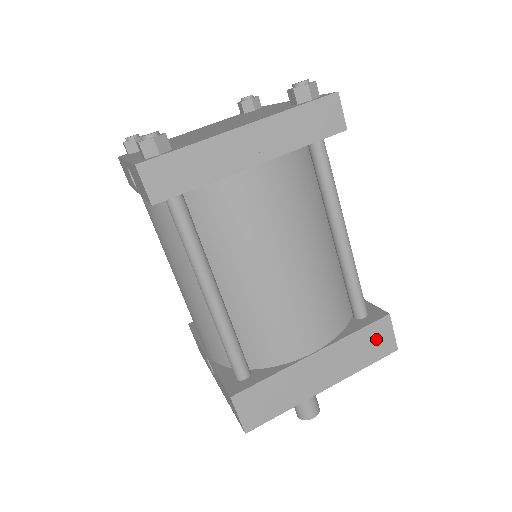
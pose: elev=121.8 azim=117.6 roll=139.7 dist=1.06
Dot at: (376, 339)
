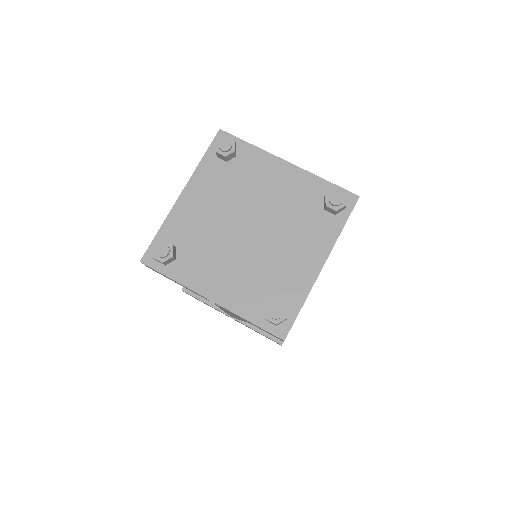
Dot at: occluded
